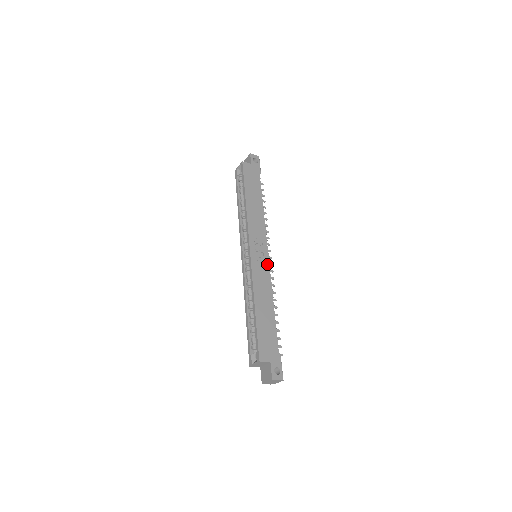
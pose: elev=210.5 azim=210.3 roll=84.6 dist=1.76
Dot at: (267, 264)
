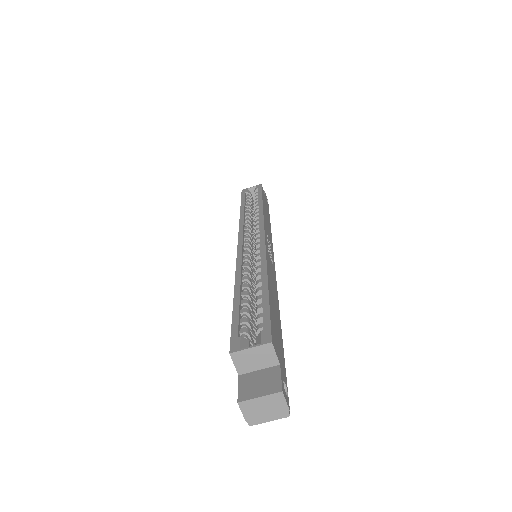
Dot at: (274, 269)
